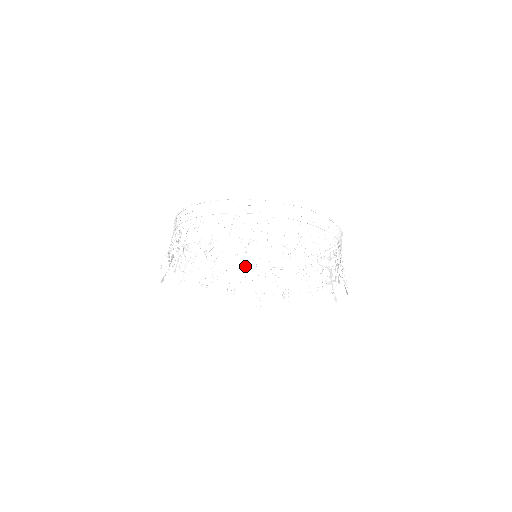
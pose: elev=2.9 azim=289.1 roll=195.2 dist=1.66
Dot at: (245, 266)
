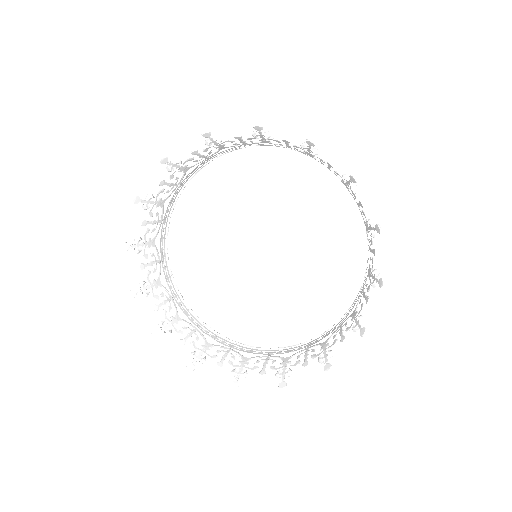
Dot at: (266, 354)
